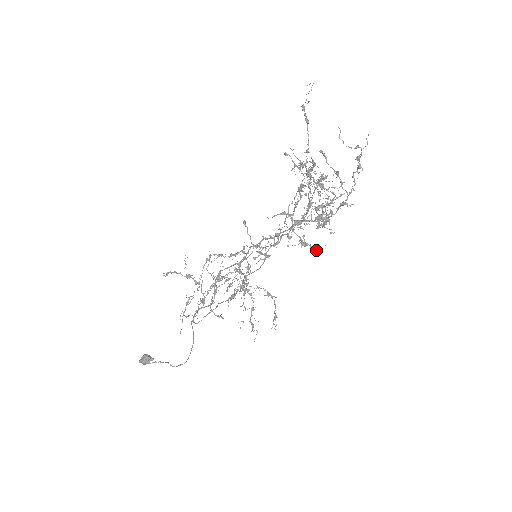
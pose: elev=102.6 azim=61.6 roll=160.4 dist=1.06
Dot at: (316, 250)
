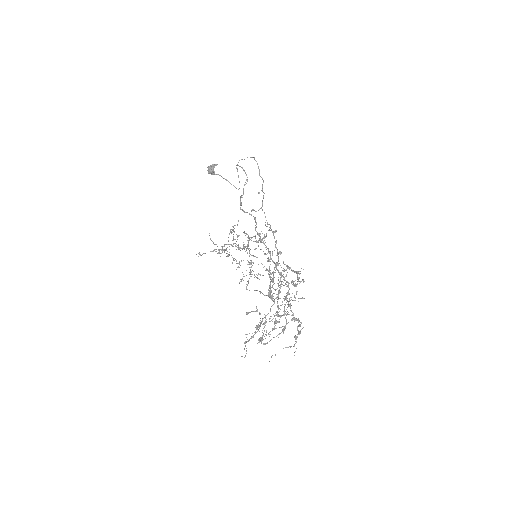
Dot at: (296, 273)
